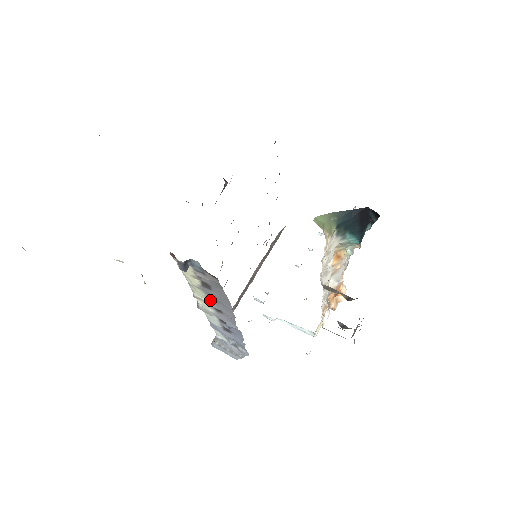
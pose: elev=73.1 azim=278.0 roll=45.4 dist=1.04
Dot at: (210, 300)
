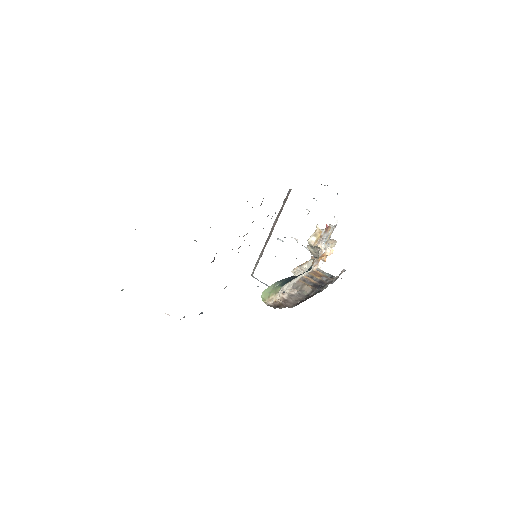
Dot at: occluded
